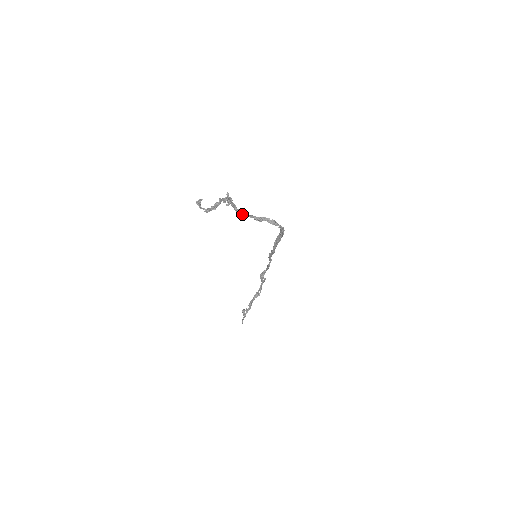
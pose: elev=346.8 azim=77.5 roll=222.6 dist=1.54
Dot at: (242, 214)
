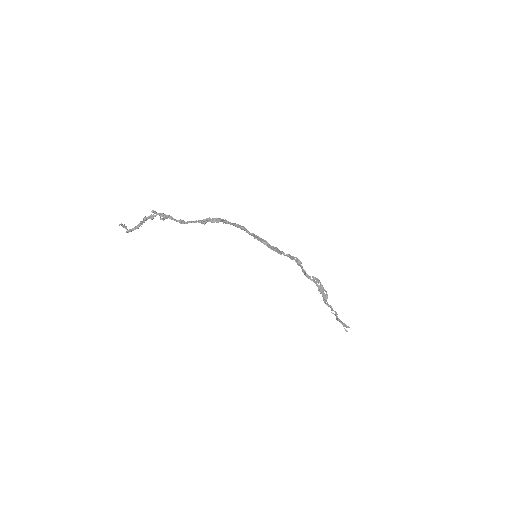
Dot at: (185, 223)
